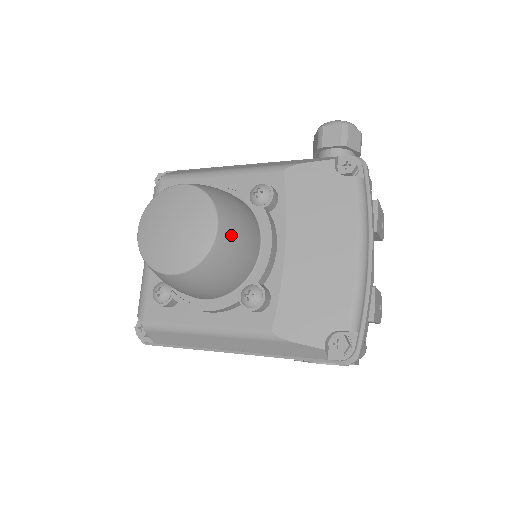
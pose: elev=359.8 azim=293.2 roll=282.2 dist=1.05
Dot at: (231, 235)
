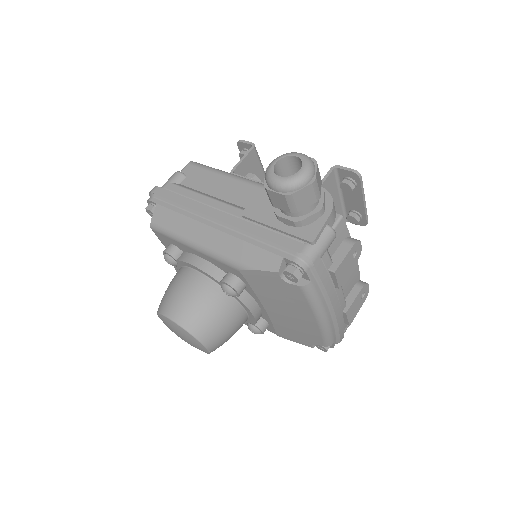
Dot at: (218, 341)
